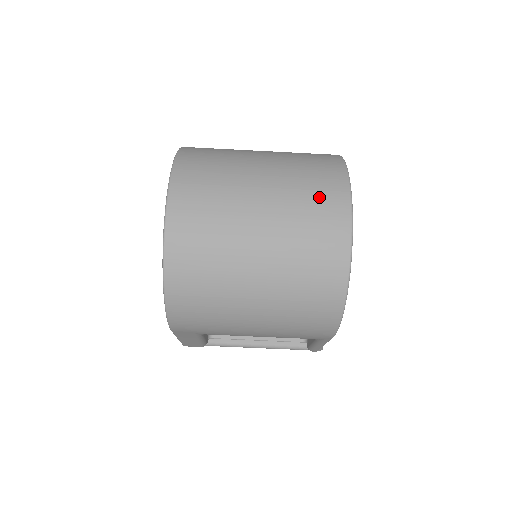
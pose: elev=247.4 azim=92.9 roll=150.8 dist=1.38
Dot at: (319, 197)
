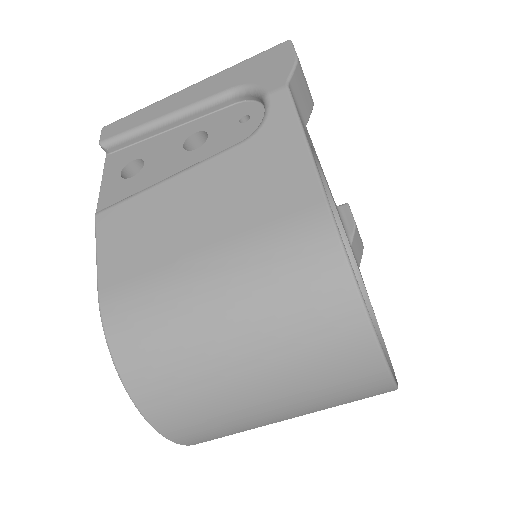
Dot at: (335, 366)
